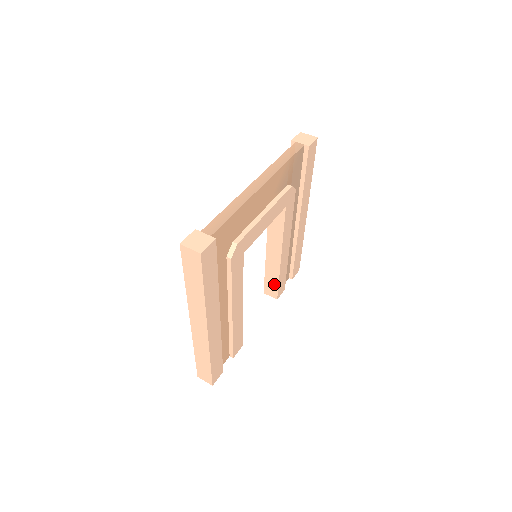
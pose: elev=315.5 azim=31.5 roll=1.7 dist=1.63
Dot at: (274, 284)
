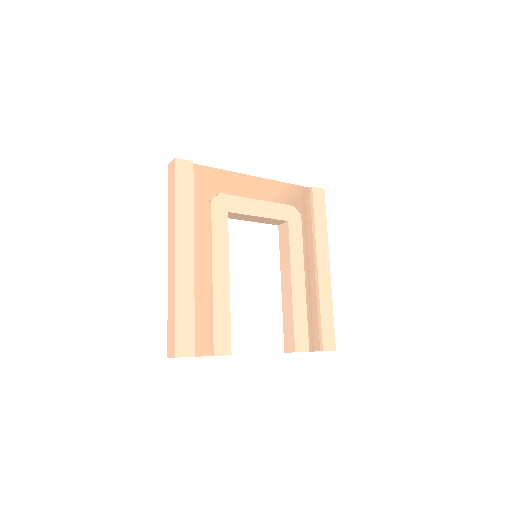
Dot at: (291, 329)
